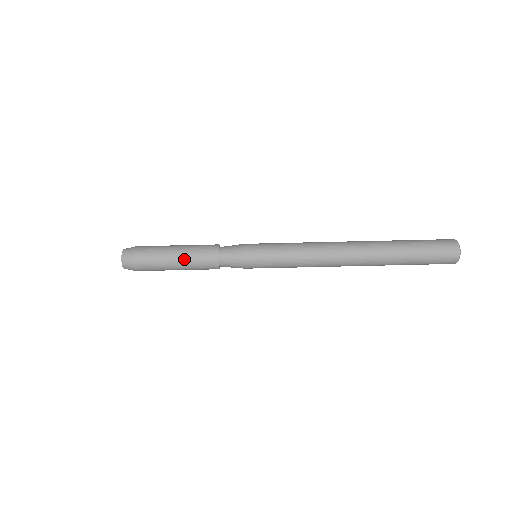
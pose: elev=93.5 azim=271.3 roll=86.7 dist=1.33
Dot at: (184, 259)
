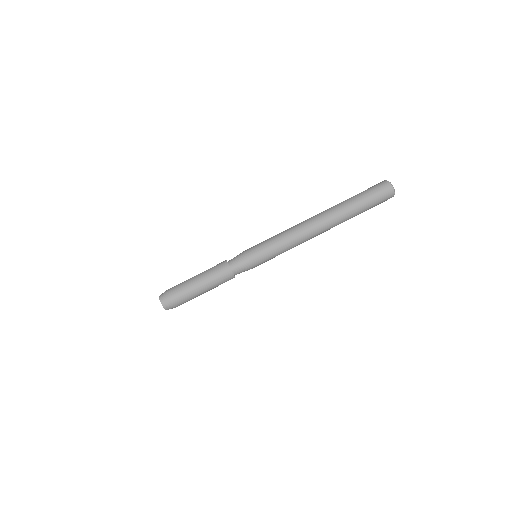
Dot at: (210, 288)
